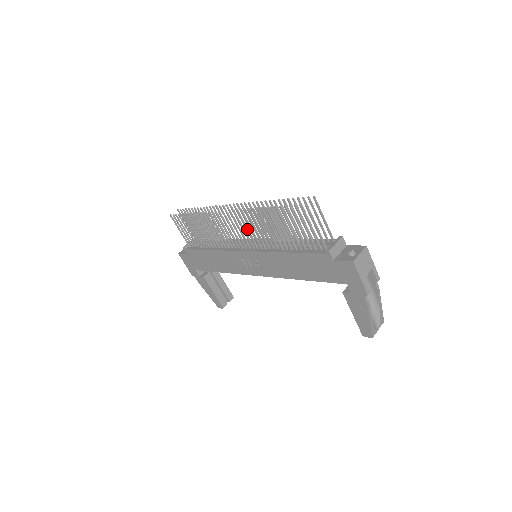
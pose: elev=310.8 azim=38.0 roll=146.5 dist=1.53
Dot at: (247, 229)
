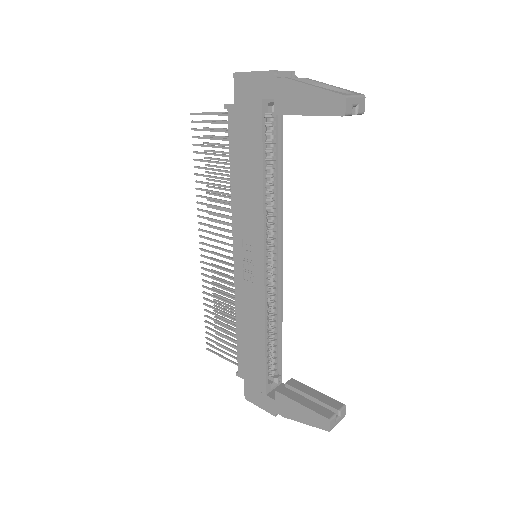
Dot at: (215, 227)
